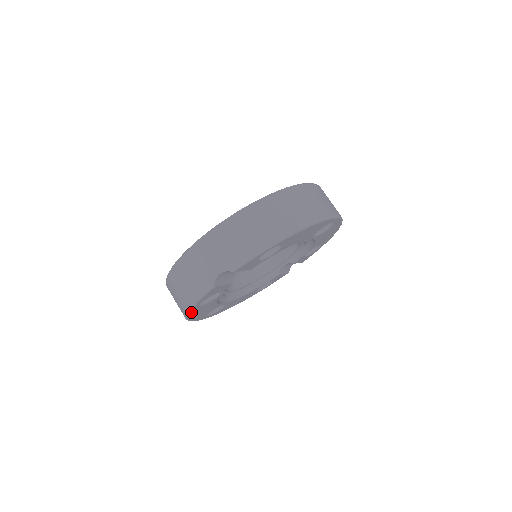
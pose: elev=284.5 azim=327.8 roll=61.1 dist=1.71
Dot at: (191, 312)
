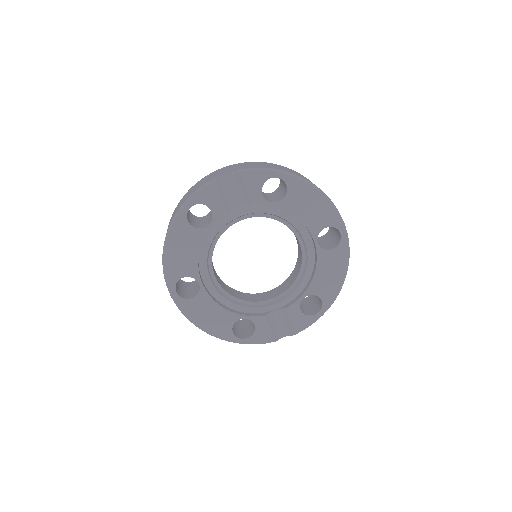
Dot at: (177, 221)
